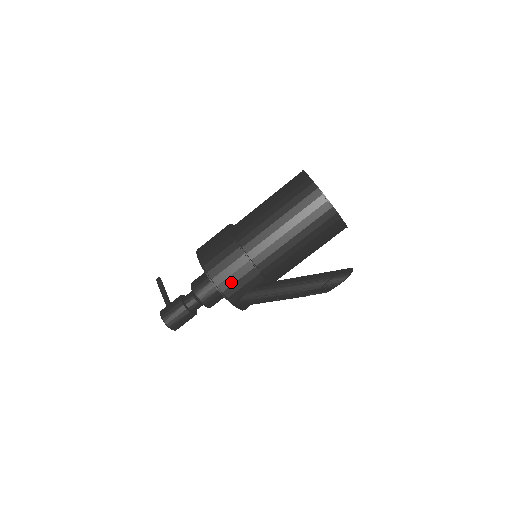
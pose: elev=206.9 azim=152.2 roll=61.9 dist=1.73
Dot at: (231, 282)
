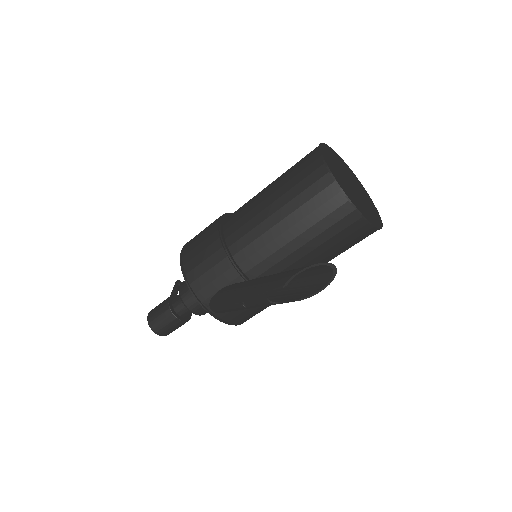
Dot at: (200, 272)
